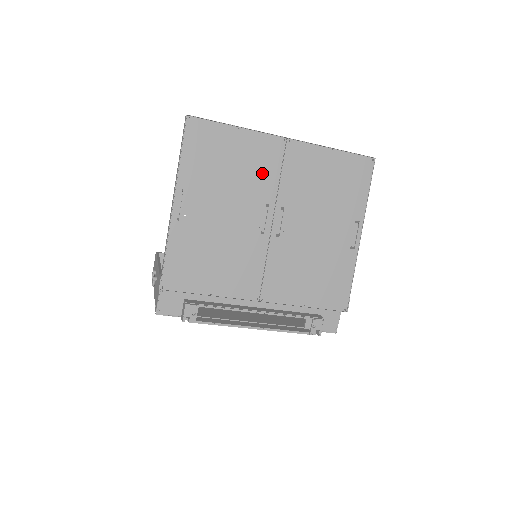
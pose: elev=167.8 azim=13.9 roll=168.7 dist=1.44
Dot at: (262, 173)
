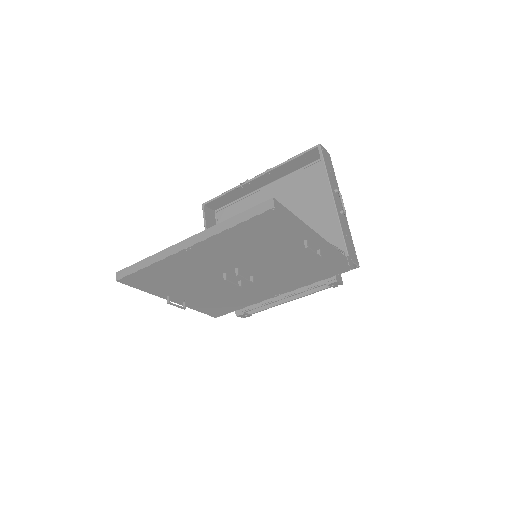
Dot at: (198, 268)
